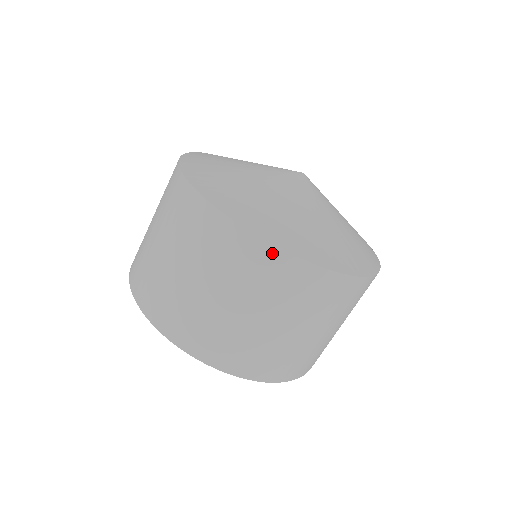
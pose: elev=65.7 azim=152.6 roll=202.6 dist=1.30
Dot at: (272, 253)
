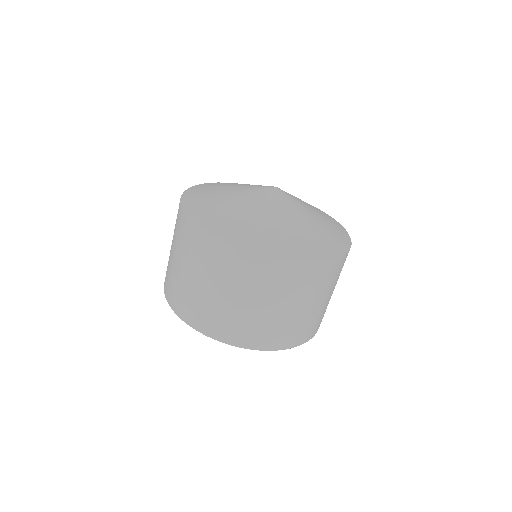
Dot at: (331, 264)
